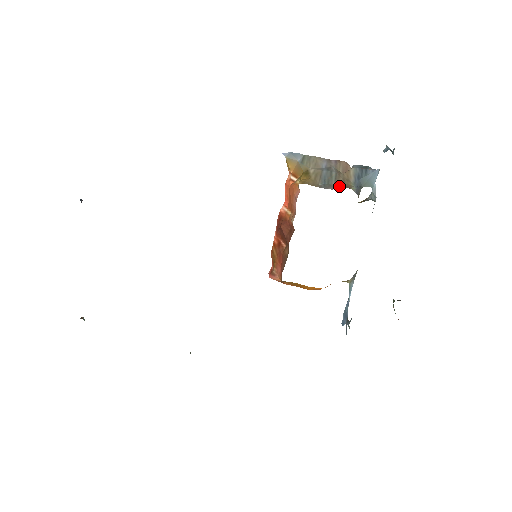
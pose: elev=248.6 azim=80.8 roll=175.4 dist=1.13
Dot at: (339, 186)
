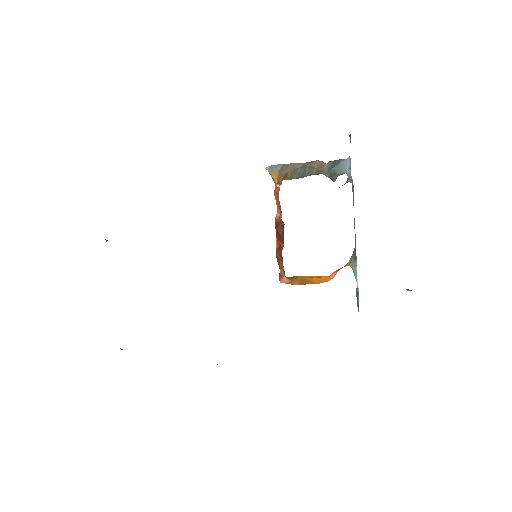
Dot at: occluded
